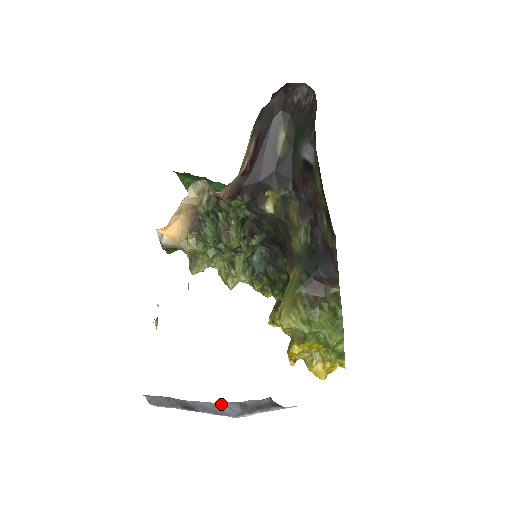
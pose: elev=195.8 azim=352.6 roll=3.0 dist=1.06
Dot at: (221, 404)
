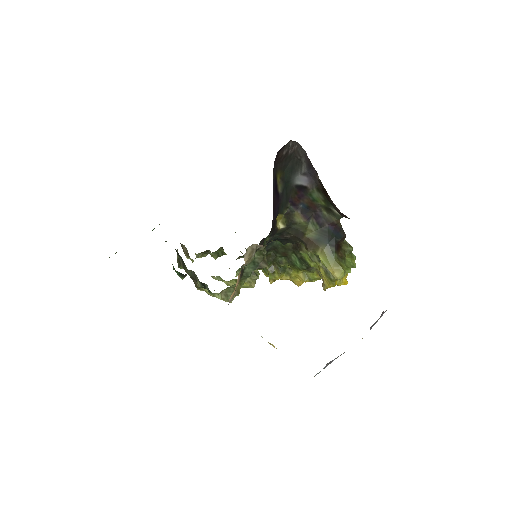
Dot at: occluded
